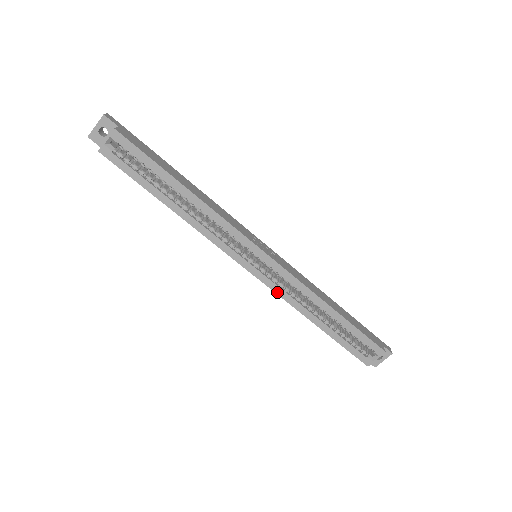
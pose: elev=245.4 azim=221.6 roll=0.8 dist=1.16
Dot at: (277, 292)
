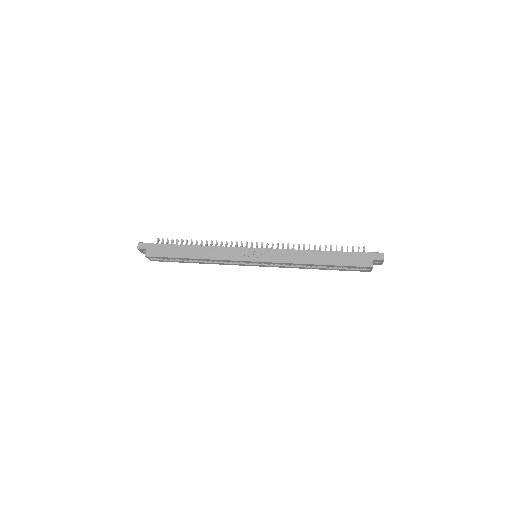
Dot at: (281, 267)
